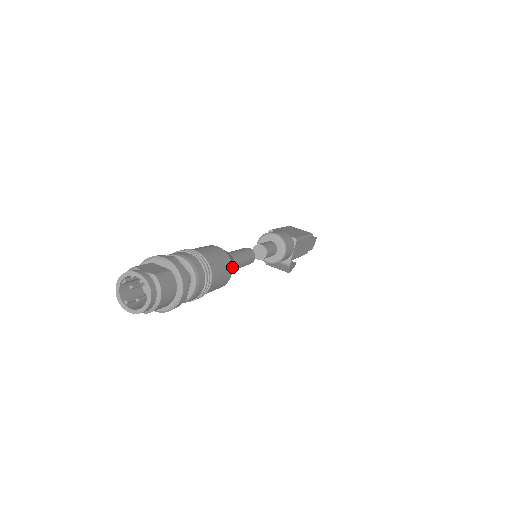
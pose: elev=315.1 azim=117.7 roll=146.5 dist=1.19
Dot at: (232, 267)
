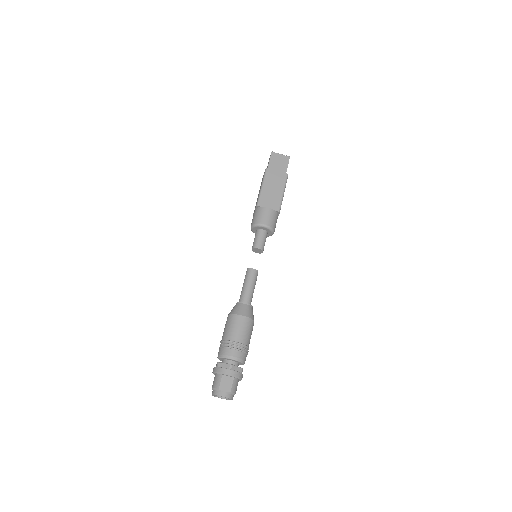
Dot at: occluded
